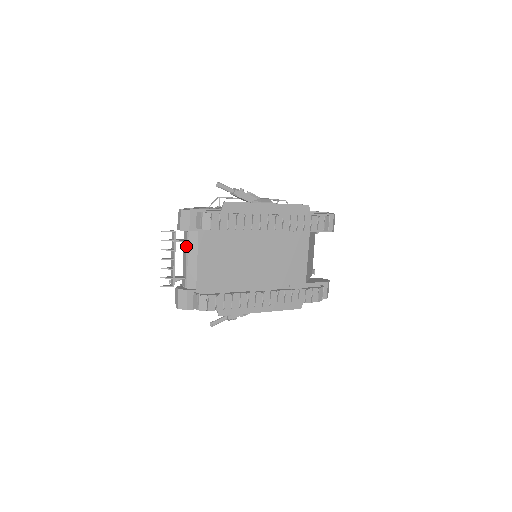
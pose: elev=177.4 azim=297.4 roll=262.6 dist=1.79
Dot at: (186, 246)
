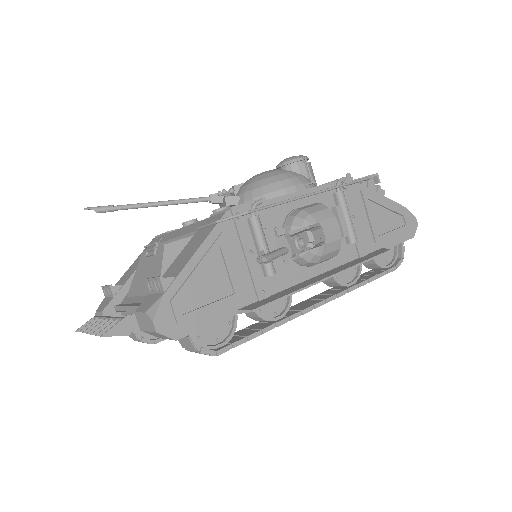
Dot at: occluded
